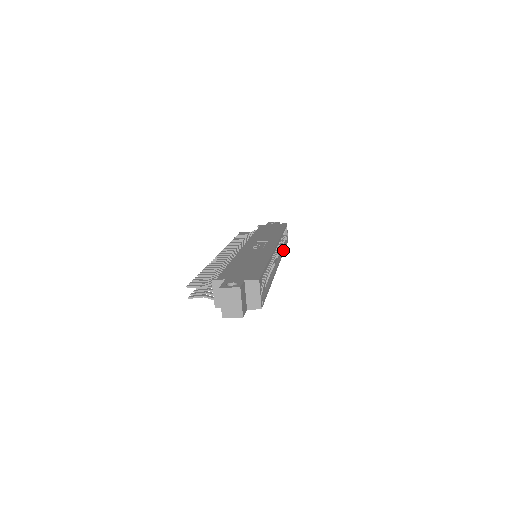
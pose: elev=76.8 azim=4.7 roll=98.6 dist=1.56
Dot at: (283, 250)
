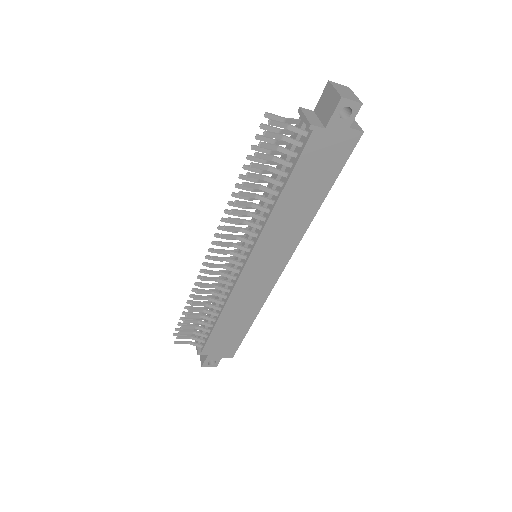
Dot at: (256, 313)
